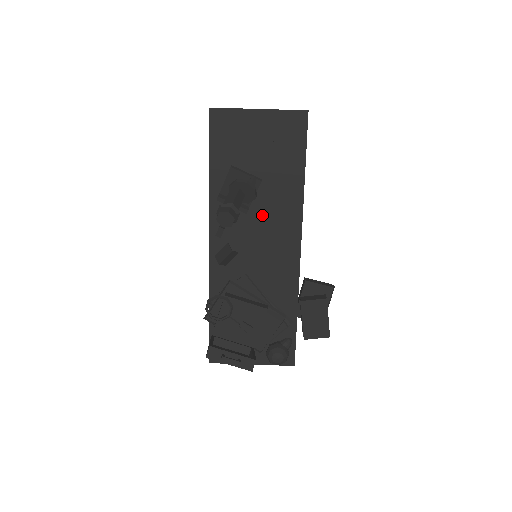
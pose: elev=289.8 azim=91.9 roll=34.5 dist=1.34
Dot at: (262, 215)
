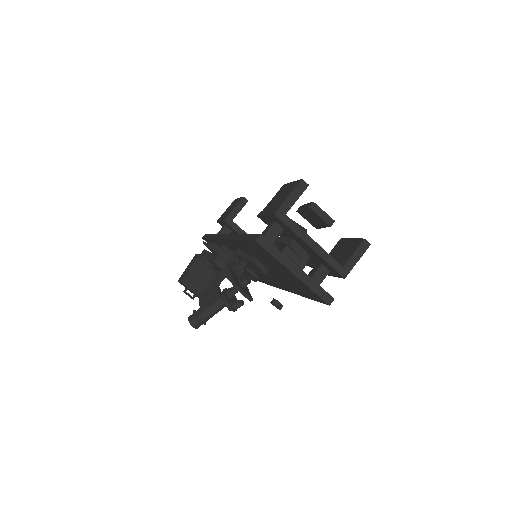
Dot at: occluded
